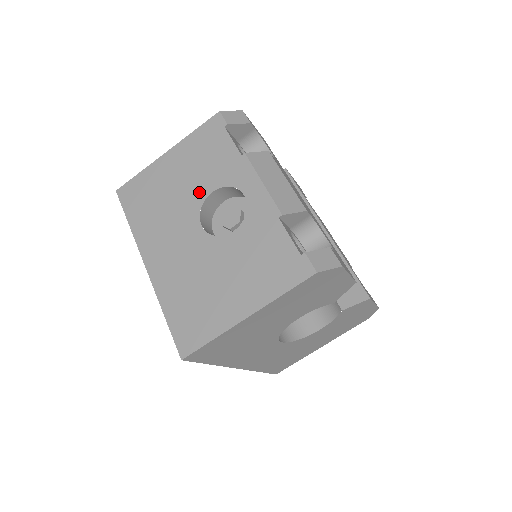
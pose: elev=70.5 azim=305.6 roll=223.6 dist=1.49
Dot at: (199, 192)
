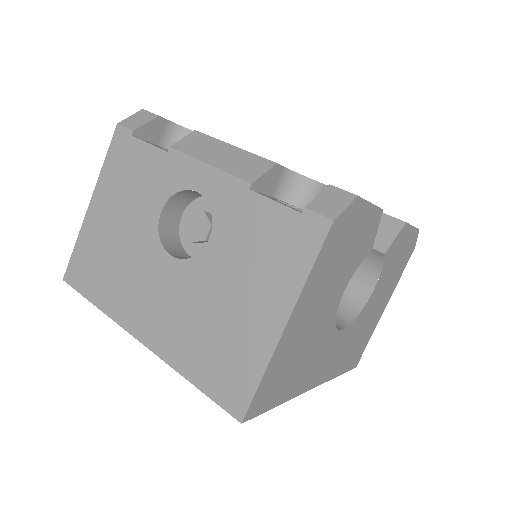
Dot at: (147, 222)
